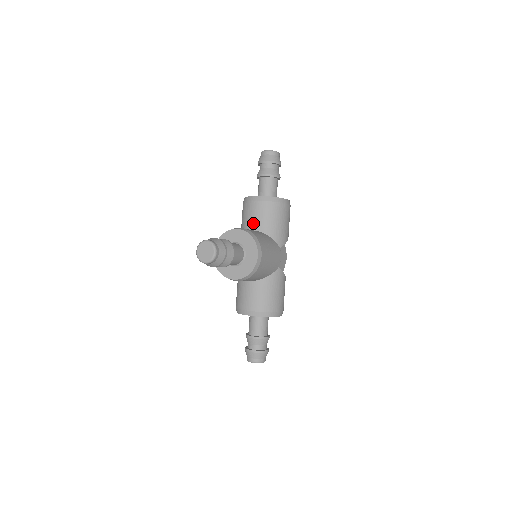
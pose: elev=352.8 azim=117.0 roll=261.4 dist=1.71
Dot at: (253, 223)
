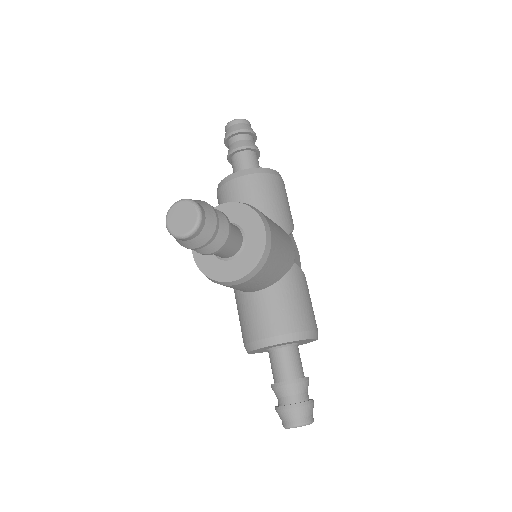
Dot at: occluded
